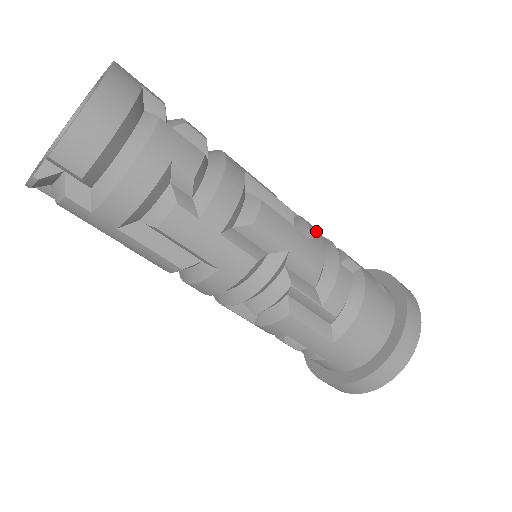
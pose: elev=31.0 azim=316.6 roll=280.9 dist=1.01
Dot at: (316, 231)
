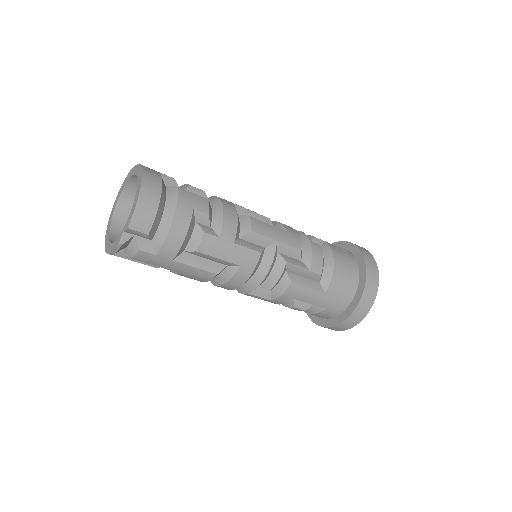
Dot at: (288, 226)
